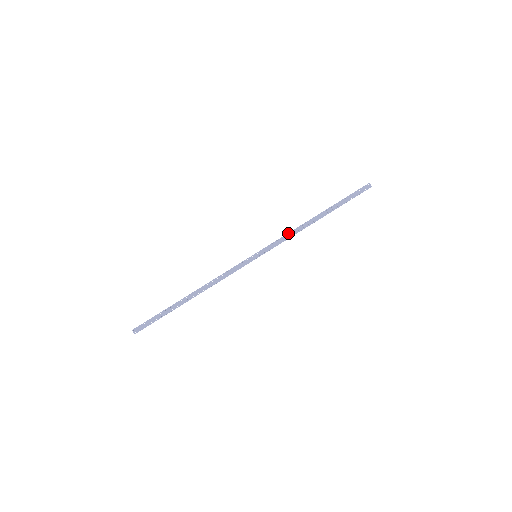
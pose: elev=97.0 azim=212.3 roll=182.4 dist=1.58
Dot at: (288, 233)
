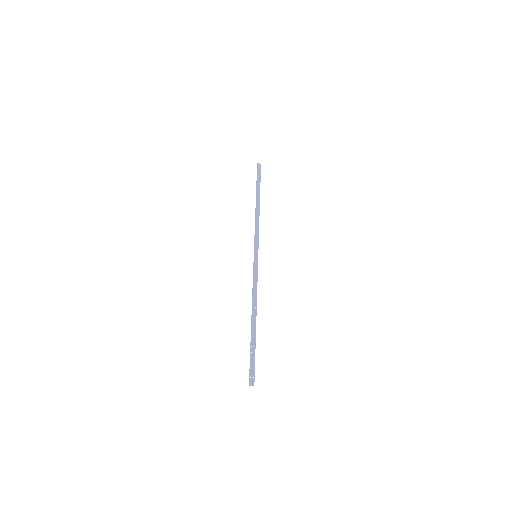
Dot at: (255, 226)
